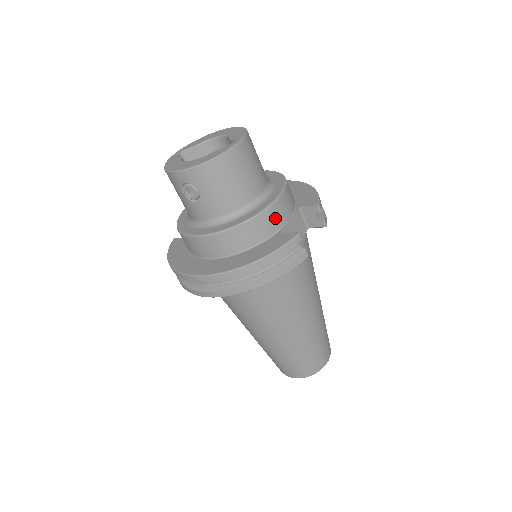
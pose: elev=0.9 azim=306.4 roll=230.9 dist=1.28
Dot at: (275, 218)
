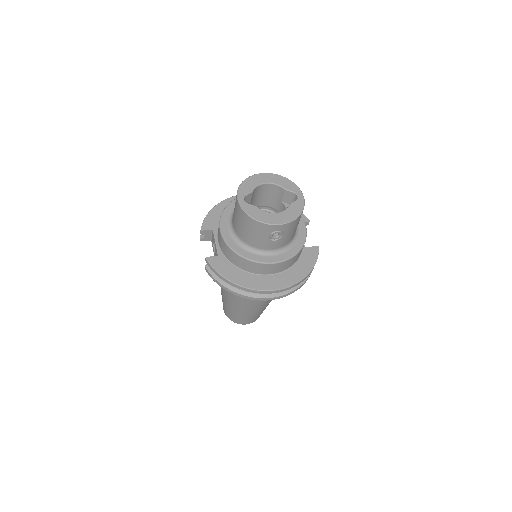
Dot at: occluded
